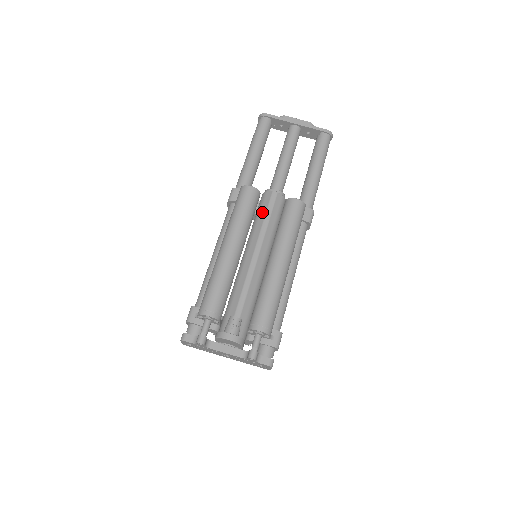
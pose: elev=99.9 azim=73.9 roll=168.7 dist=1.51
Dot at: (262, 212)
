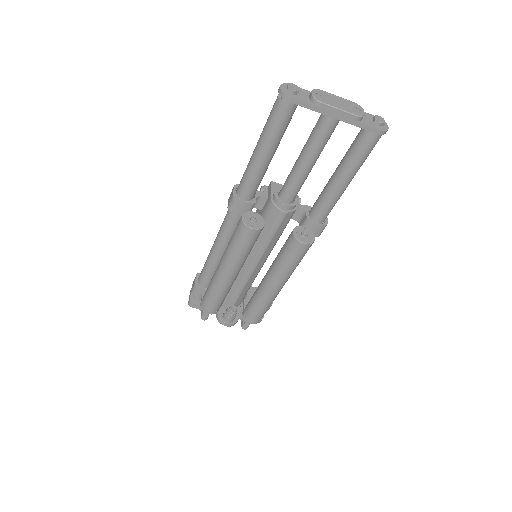
Dot at: (266, 227)
